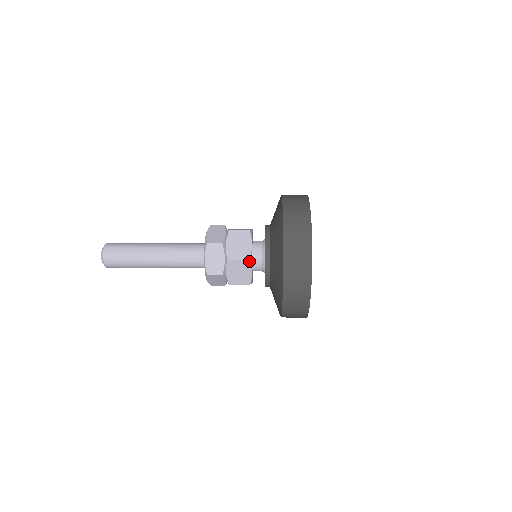
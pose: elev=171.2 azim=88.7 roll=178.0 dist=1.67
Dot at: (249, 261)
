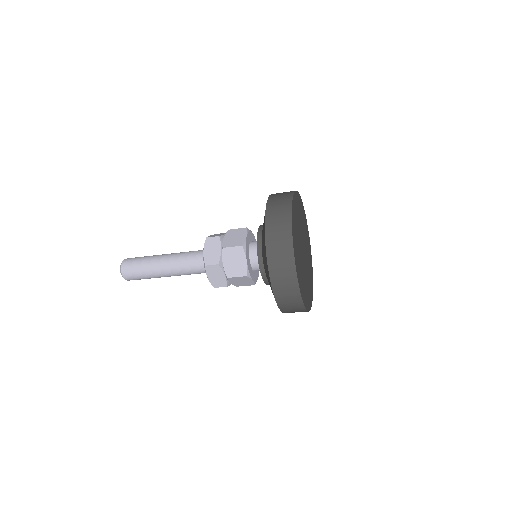
Dot at: (242, 247)
